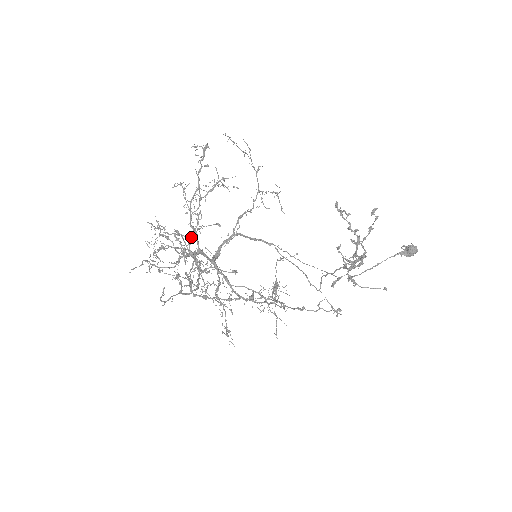
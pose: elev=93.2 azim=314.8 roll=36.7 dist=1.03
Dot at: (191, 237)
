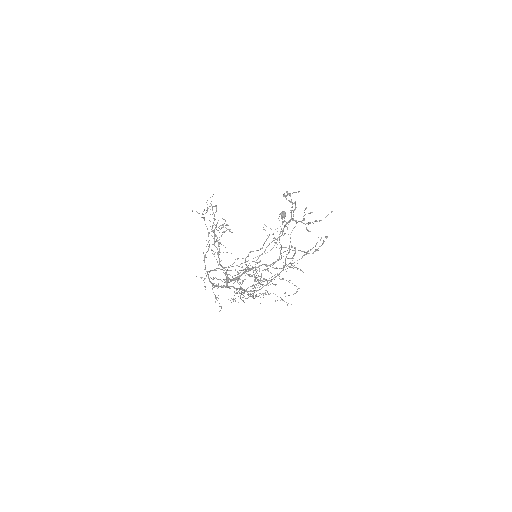
Dot at: (280, 236)
